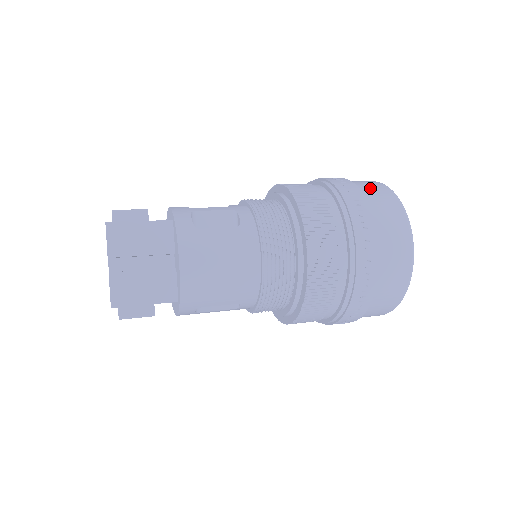
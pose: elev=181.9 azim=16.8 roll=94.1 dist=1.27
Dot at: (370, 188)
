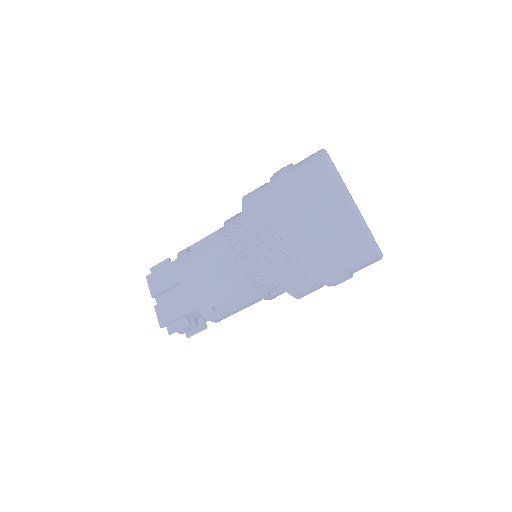
Dot at: (304, 159)
